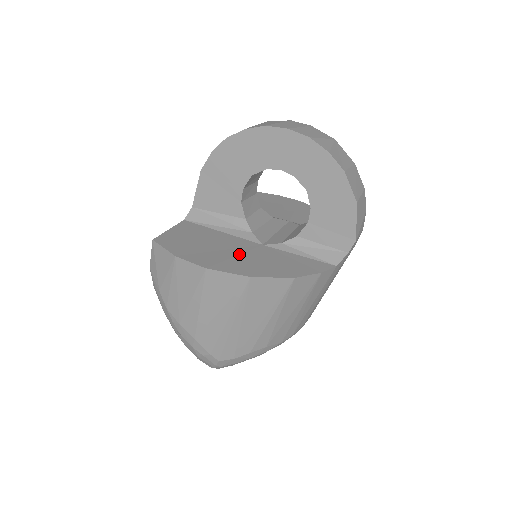
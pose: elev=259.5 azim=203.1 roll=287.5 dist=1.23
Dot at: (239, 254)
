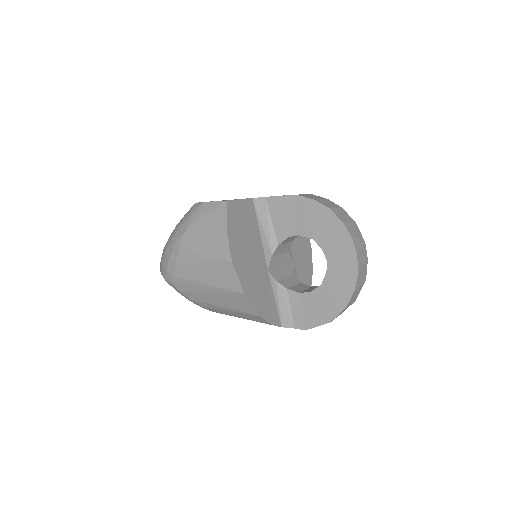
Dot at: (253, 266)
